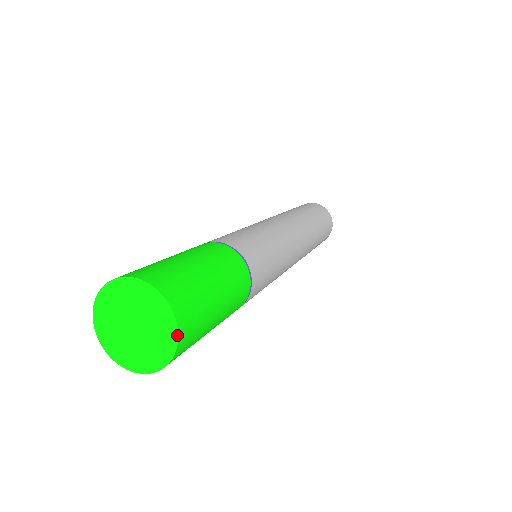
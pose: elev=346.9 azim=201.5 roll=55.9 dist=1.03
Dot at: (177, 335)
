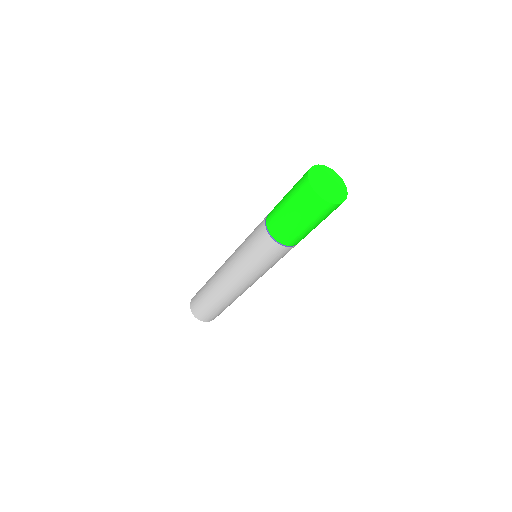
Dot at: occluded
